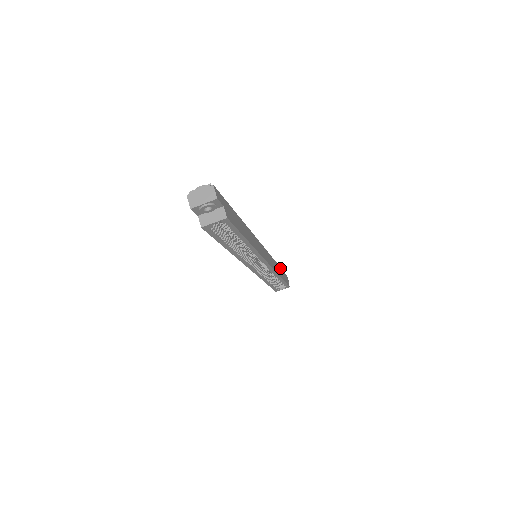
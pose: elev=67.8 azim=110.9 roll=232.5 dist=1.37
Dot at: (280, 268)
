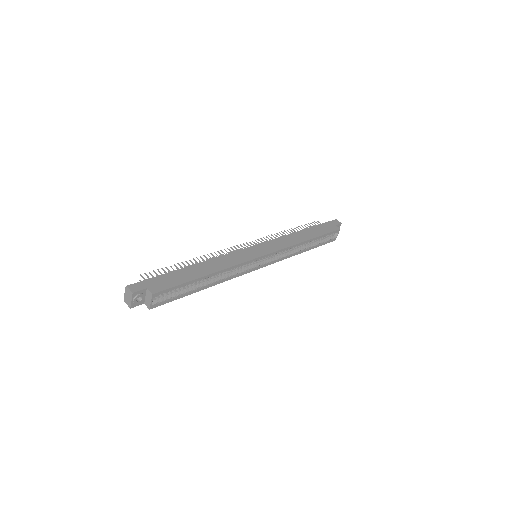
Dot at: (311, 228)
